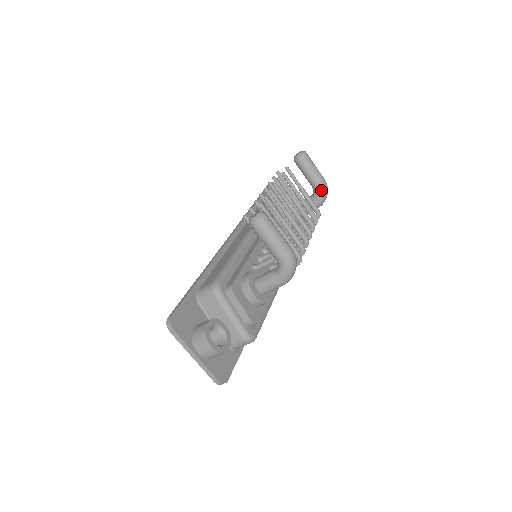
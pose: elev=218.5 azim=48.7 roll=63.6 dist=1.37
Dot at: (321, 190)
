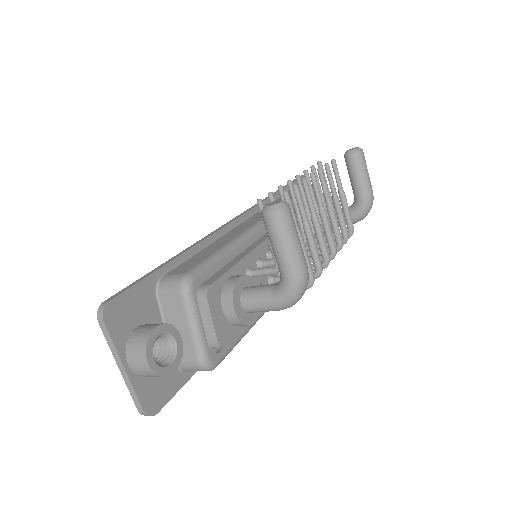
Dot at: (364, 204)
